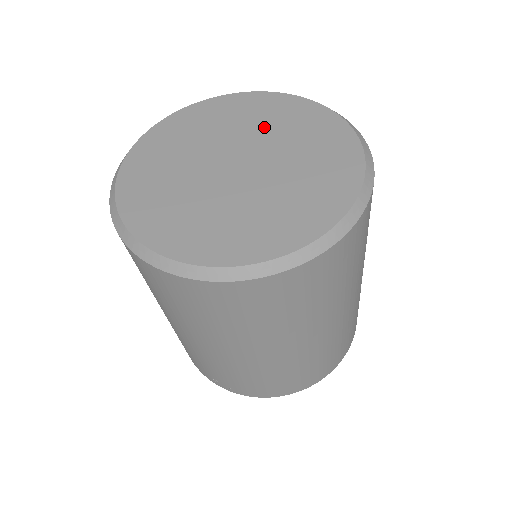
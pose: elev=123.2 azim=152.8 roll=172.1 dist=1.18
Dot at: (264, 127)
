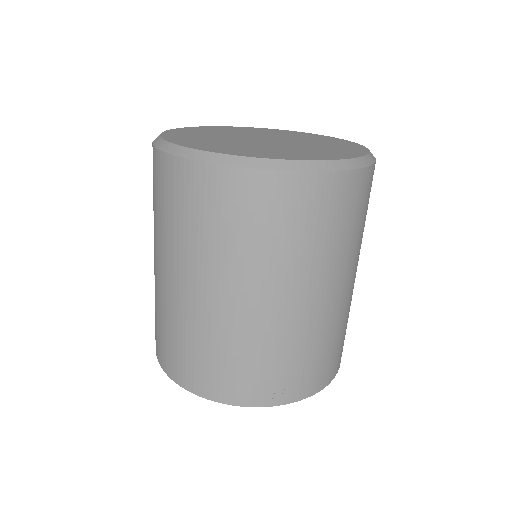
Dot at: (250, 133)
